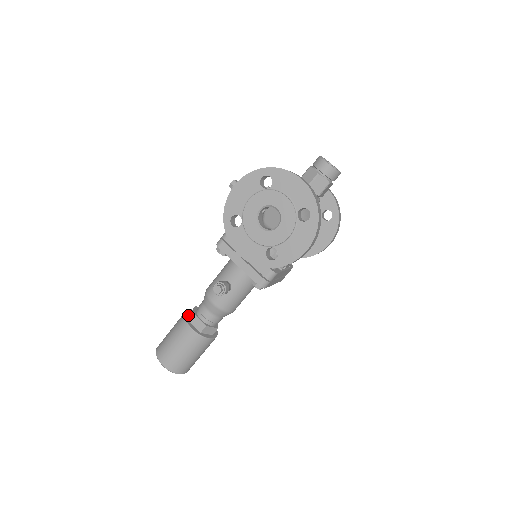
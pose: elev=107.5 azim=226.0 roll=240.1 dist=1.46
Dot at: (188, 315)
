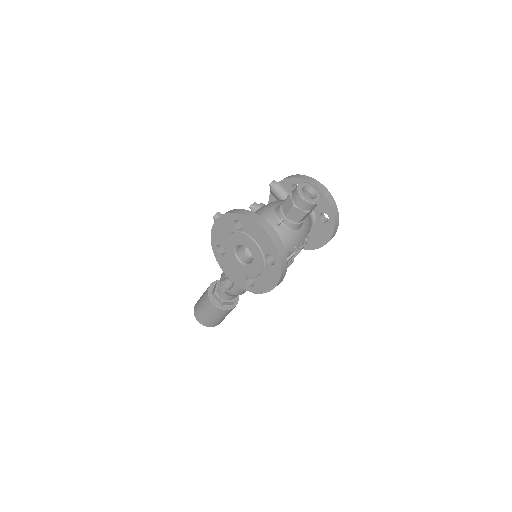
Dot at: (212, 289)
